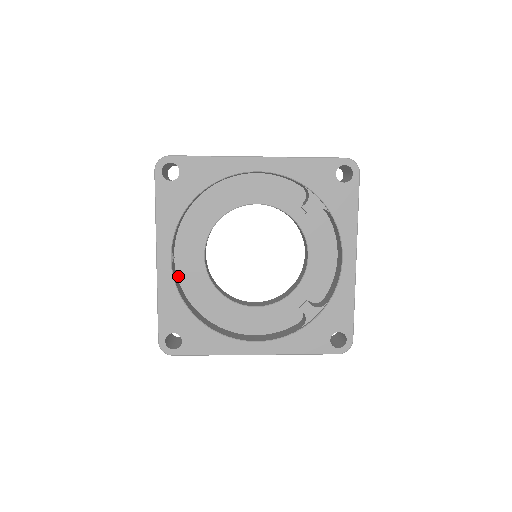
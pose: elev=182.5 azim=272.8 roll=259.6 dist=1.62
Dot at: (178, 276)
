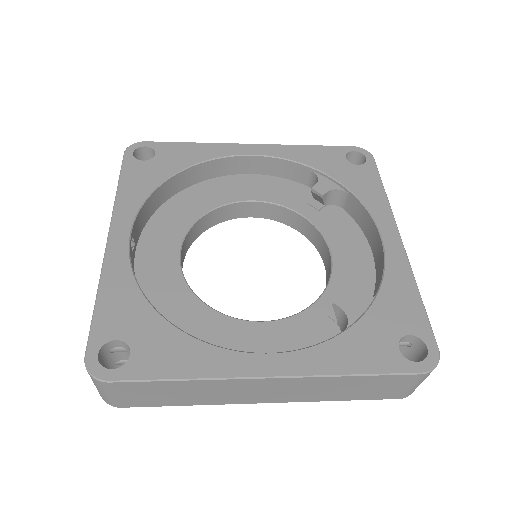
Dot at: (137, 279)
